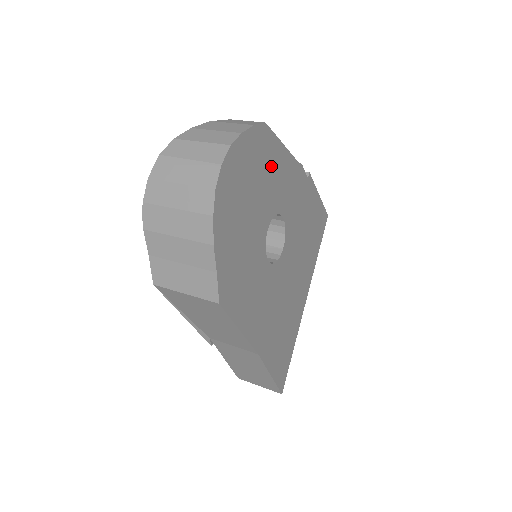
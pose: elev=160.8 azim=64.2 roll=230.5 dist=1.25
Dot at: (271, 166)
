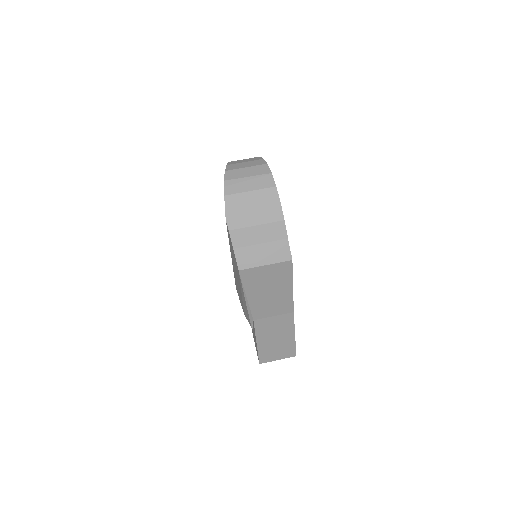
Dot at: occluded
